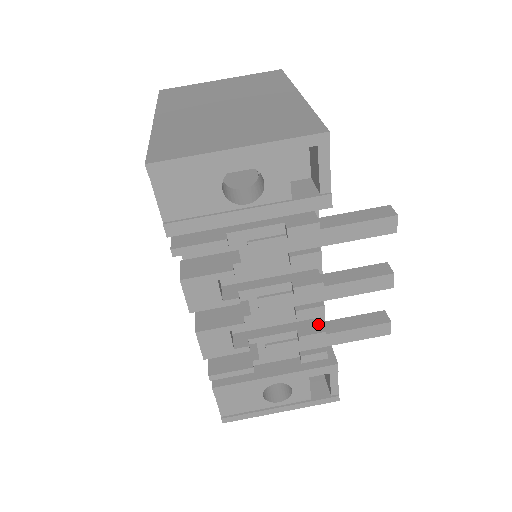
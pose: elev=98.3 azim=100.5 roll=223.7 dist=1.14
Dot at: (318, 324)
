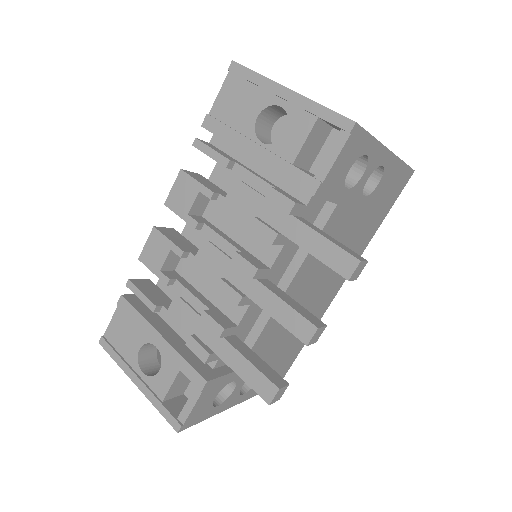
Dot at: (228, 323)
